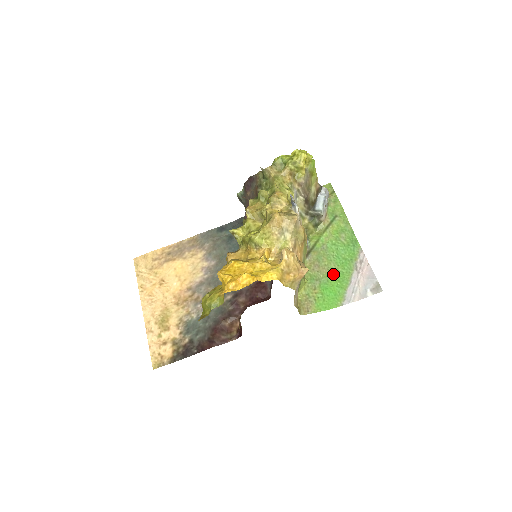
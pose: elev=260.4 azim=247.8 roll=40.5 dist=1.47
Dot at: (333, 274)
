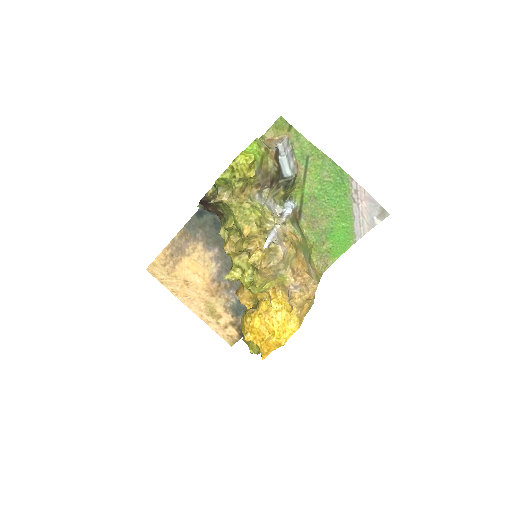
Dot at: (334, 219)
